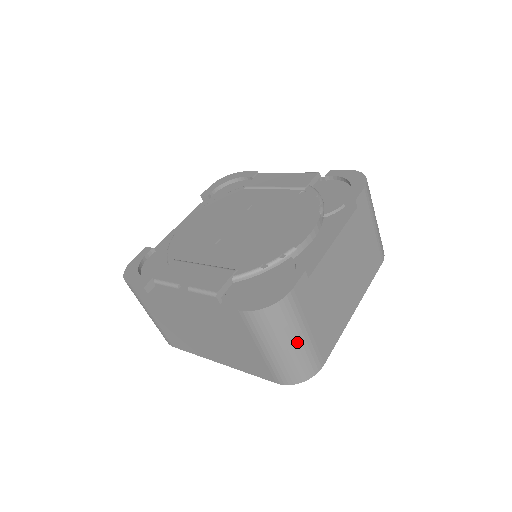
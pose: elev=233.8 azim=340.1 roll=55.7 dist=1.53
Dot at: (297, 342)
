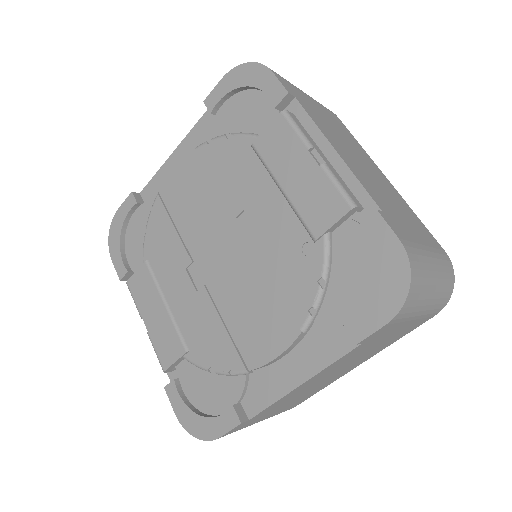
Dot at: occluded
